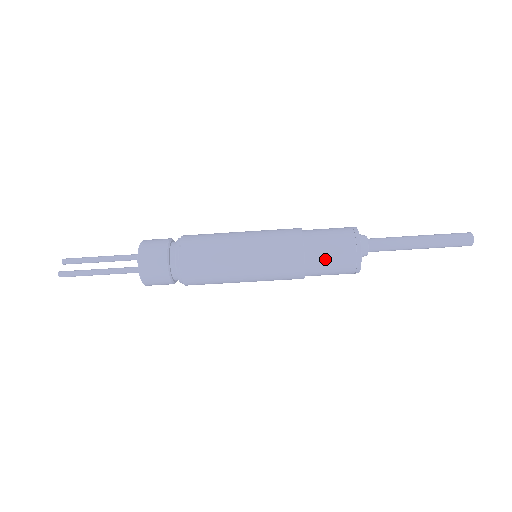
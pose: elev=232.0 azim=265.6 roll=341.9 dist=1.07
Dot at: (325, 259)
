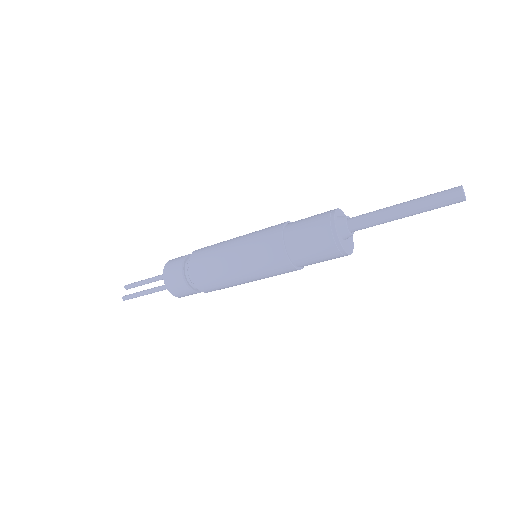
Dot at: (306, 249)
